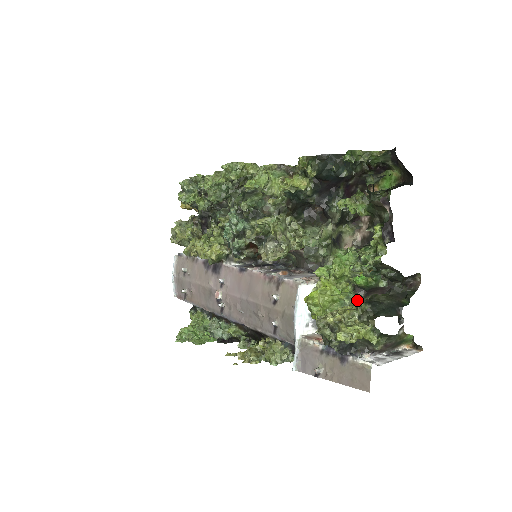
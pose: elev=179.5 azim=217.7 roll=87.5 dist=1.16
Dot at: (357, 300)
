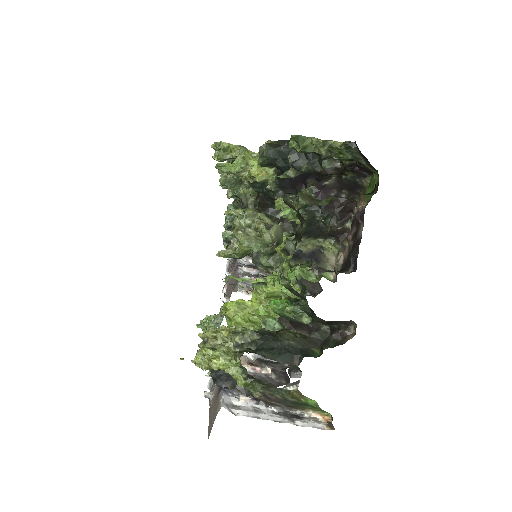
Dot at: occluded
